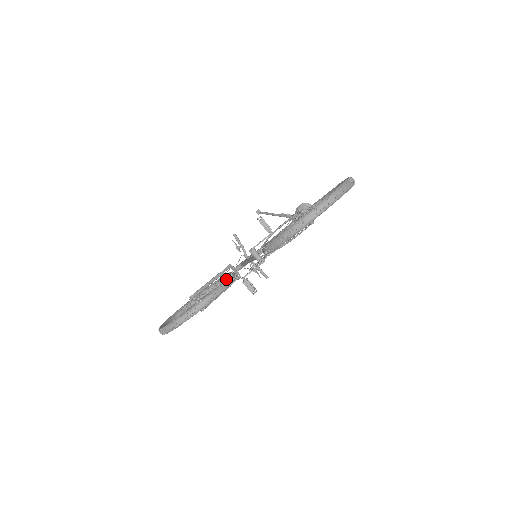
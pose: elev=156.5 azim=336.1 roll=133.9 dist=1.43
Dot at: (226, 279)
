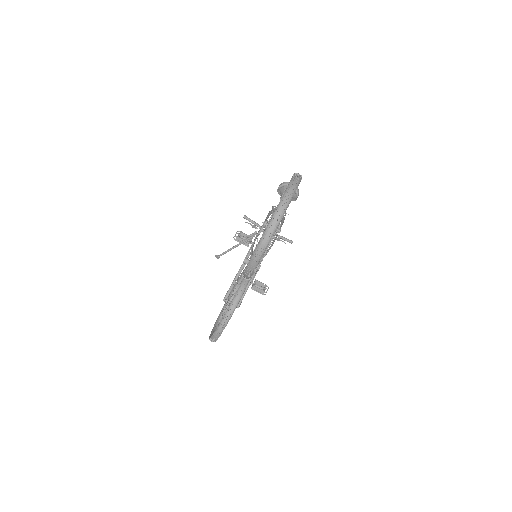
Dot at: (240, 284)
